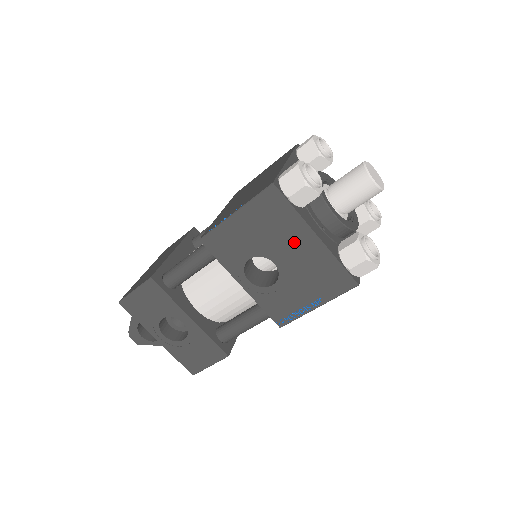
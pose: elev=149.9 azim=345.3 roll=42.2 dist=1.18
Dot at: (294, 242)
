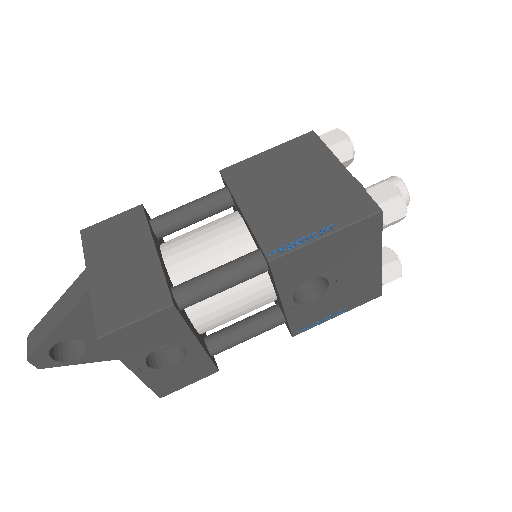
Dot at: (360, 264)
